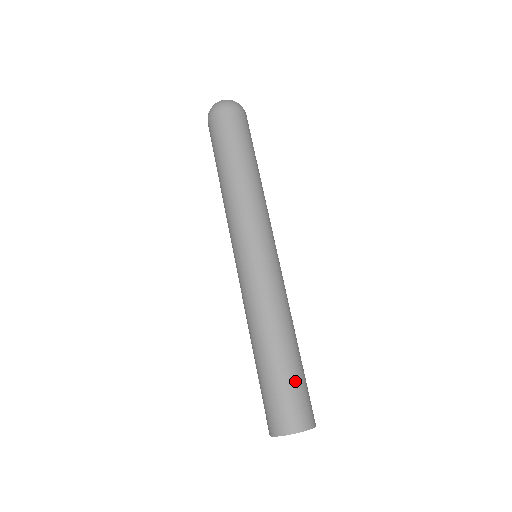
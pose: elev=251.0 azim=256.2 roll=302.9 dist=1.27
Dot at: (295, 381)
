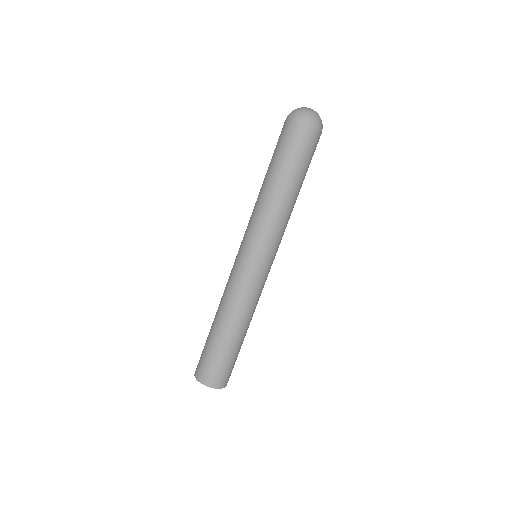
Dot at: (231, 358)
